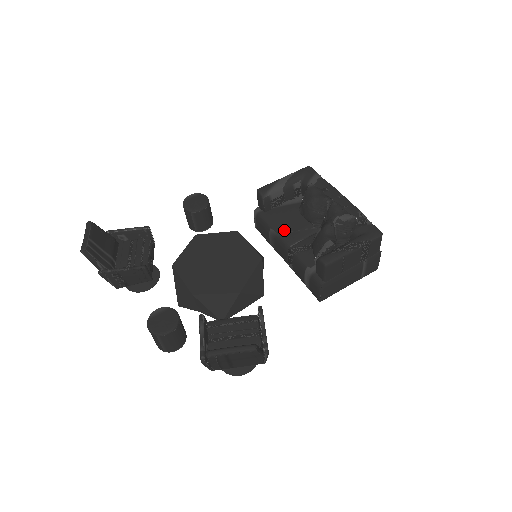
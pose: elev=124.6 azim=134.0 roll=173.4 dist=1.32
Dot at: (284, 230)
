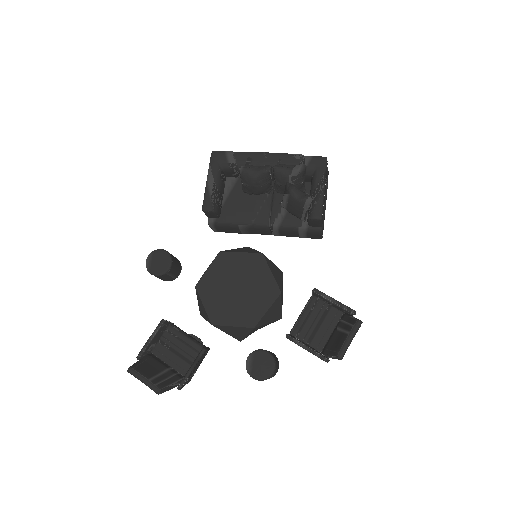
Dot at: (251, 218)
